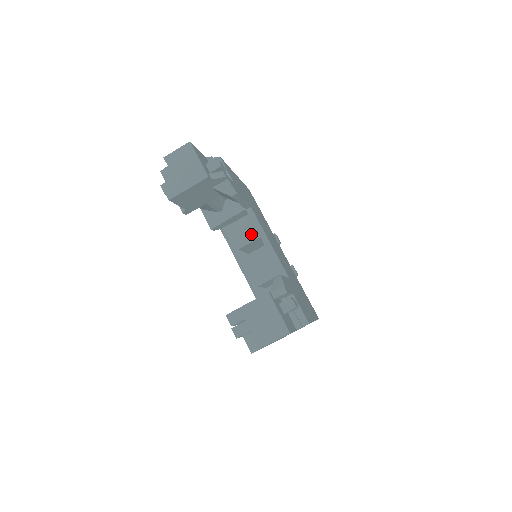
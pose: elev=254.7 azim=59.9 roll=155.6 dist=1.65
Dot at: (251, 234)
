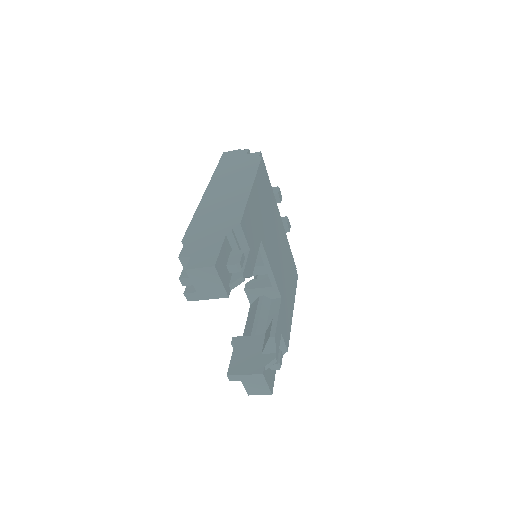
Dot at: occluded
